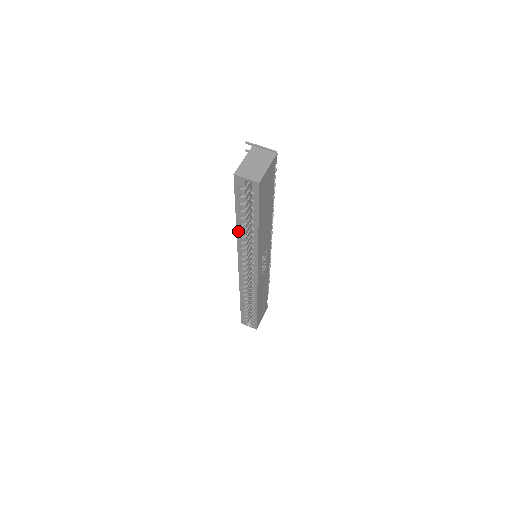
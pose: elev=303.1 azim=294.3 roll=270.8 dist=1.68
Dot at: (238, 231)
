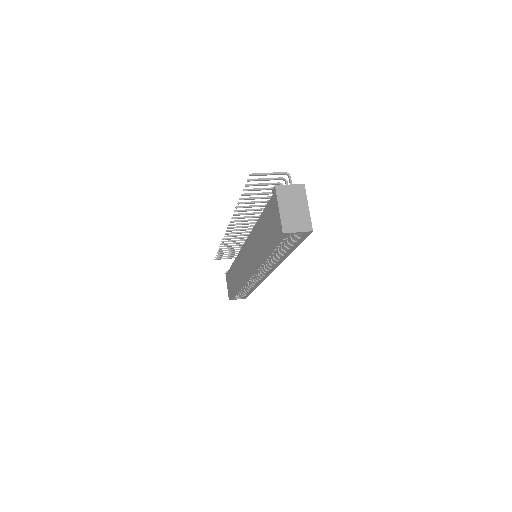
Dot at: (263, 260)
